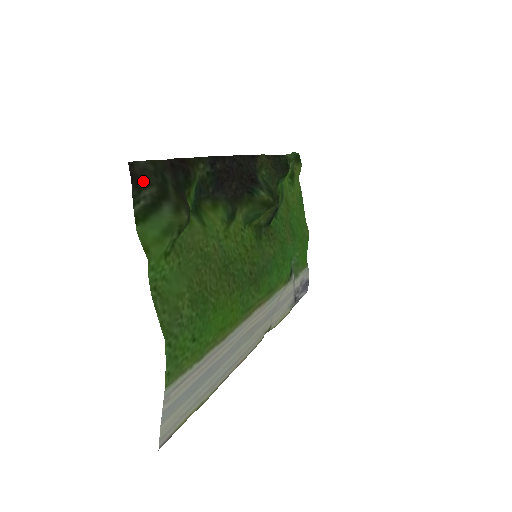
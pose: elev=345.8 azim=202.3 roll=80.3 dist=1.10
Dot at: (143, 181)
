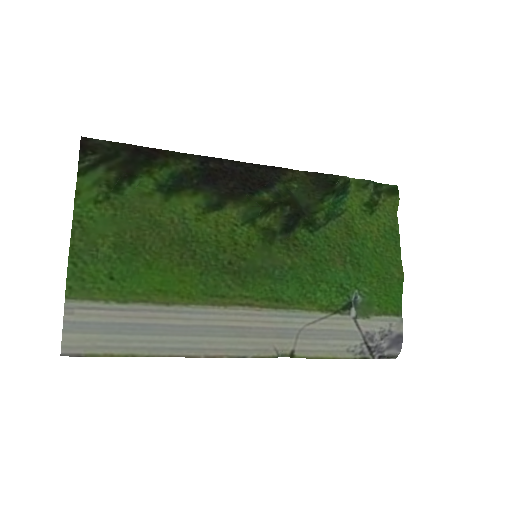
Dot at: (91, 150)
